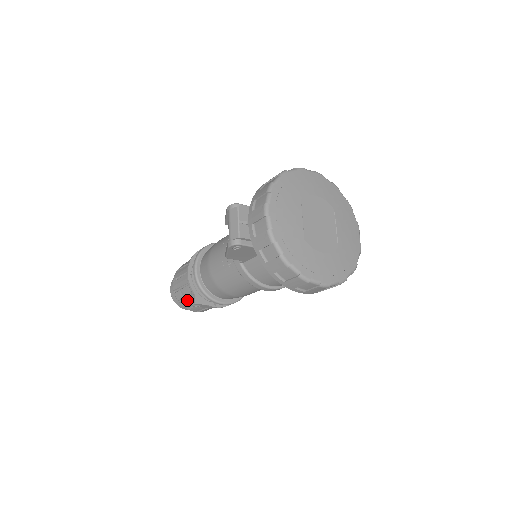
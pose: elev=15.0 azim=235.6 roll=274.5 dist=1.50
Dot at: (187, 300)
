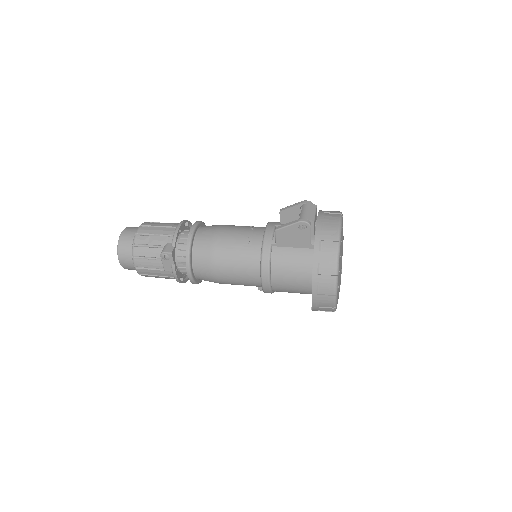
Dot at: (150, 248)
